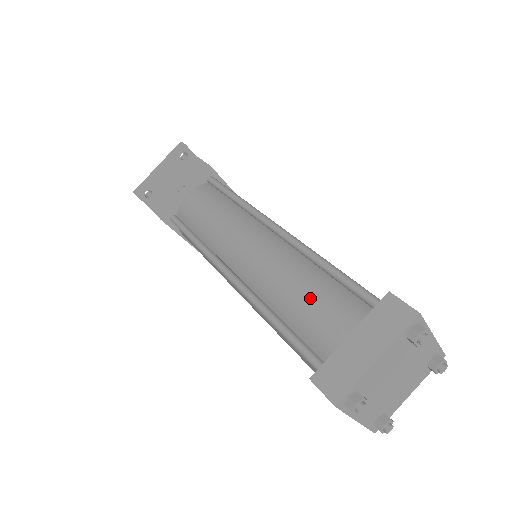
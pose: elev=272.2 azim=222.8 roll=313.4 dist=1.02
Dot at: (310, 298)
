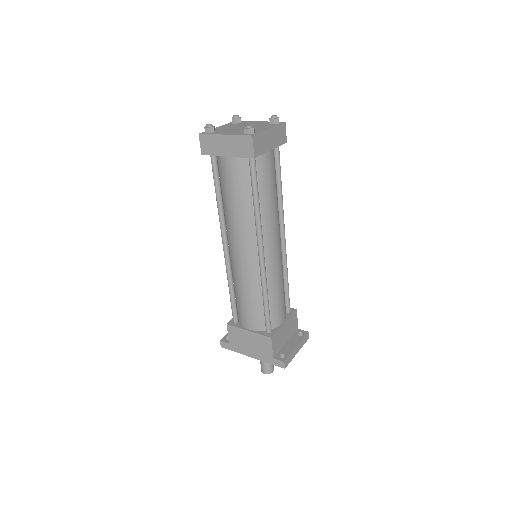
Dot at: occluded
